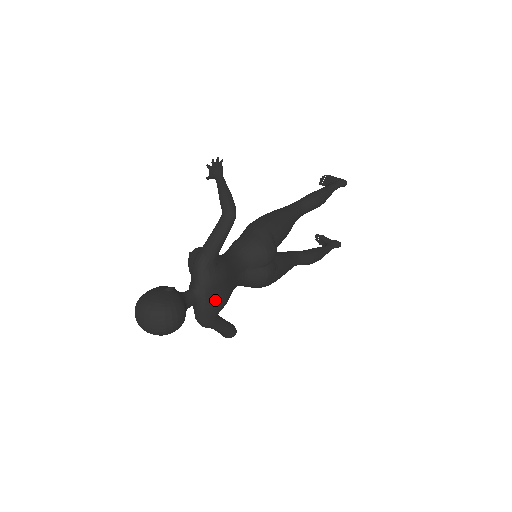
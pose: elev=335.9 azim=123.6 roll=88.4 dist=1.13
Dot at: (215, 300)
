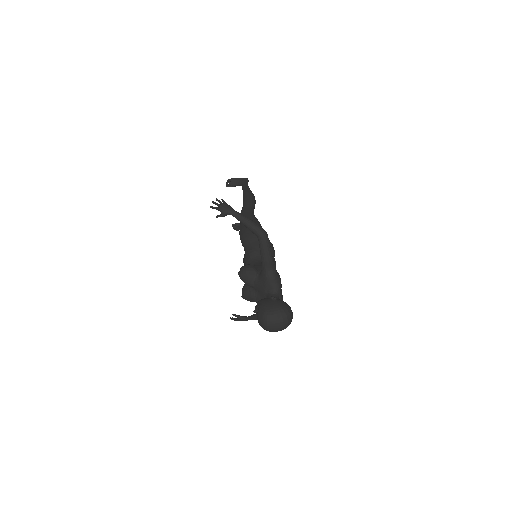
Dot at: occluded
